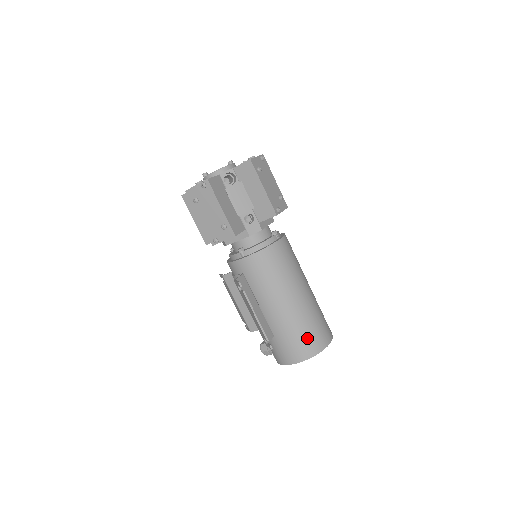
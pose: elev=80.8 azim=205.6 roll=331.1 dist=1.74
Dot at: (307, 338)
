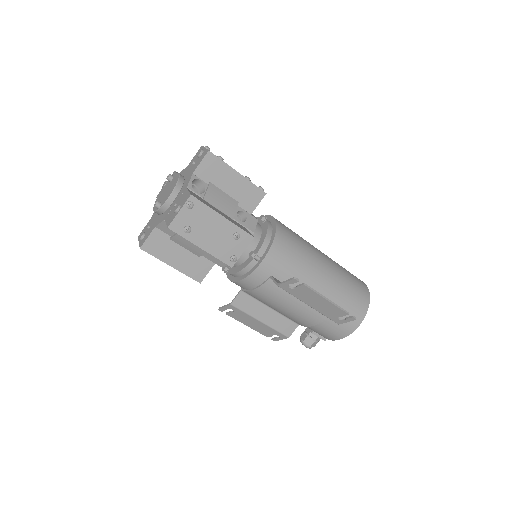
Dot at: (355, 292)
